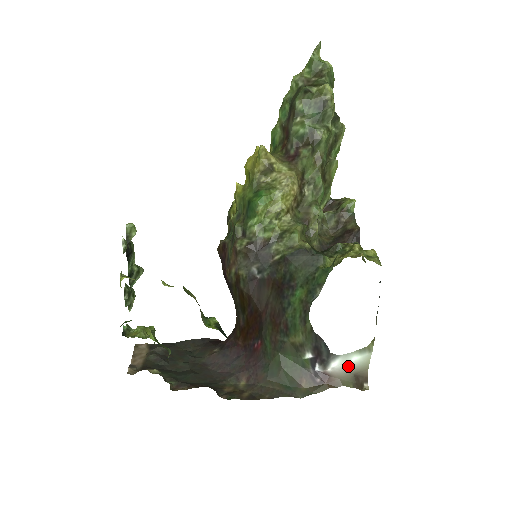
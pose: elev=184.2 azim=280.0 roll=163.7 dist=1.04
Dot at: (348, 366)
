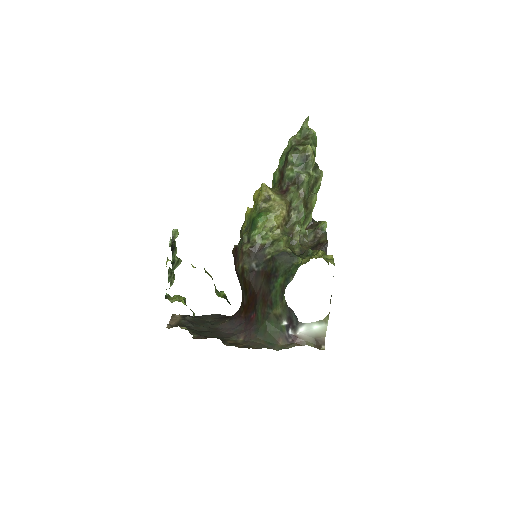
Dot at: (311, 332)
